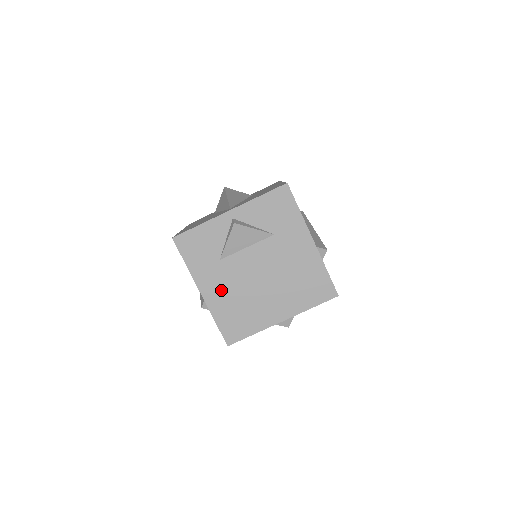
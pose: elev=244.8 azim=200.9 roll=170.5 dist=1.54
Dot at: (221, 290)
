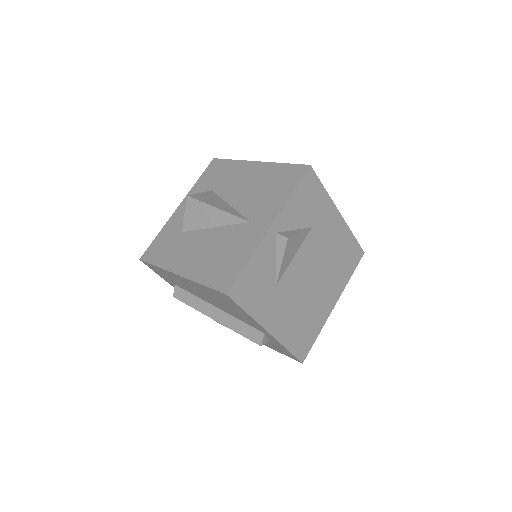
Dot at: (285, 315)
